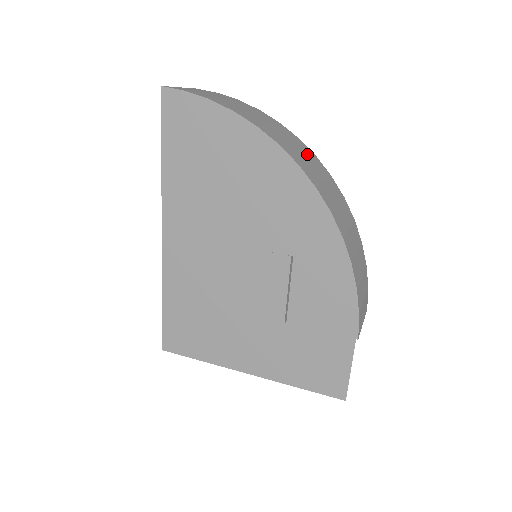
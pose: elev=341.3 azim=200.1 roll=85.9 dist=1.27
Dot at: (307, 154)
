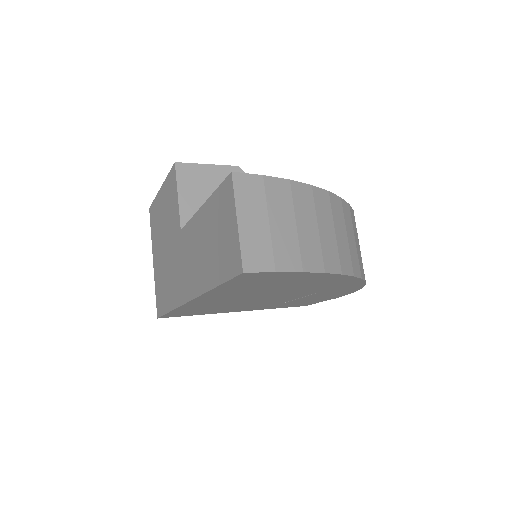
Dot at: (351, 225)
